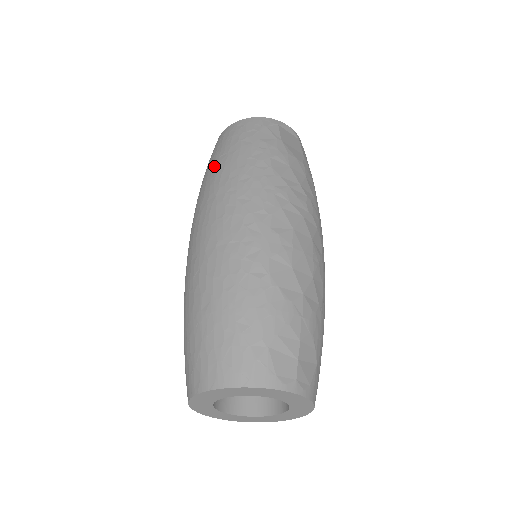
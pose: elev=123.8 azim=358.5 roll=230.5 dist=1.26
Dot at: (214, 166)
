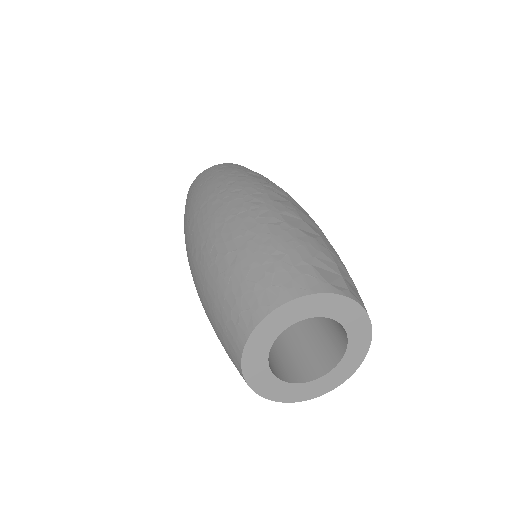
Dot at: (196, 193)
